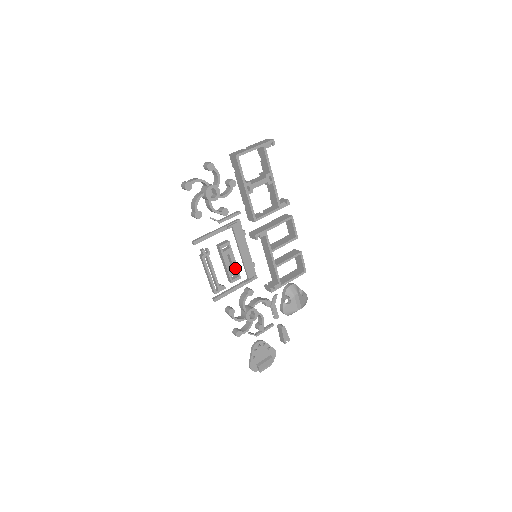
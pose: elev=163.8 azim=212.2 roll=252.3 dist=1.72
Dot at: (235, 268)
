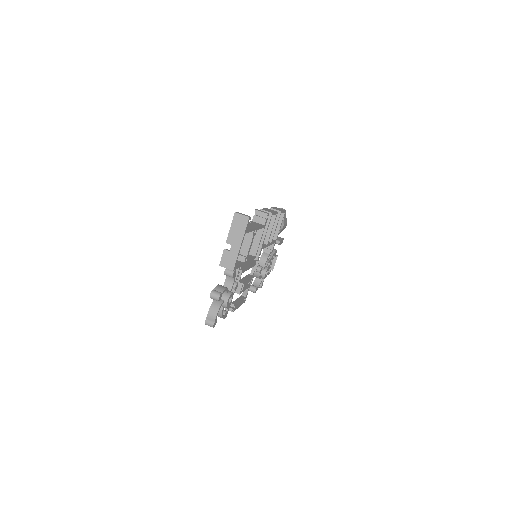
Dot at: (250, 281)
